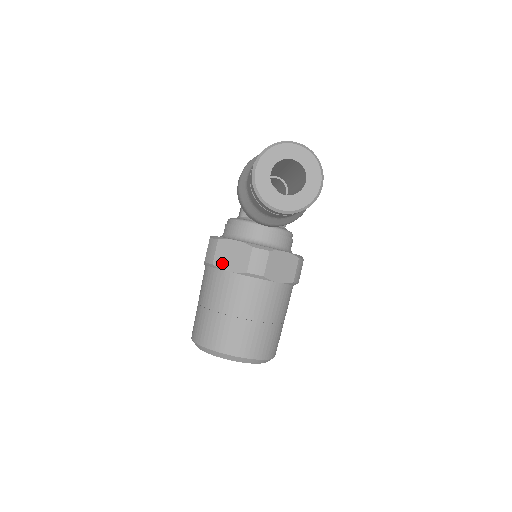
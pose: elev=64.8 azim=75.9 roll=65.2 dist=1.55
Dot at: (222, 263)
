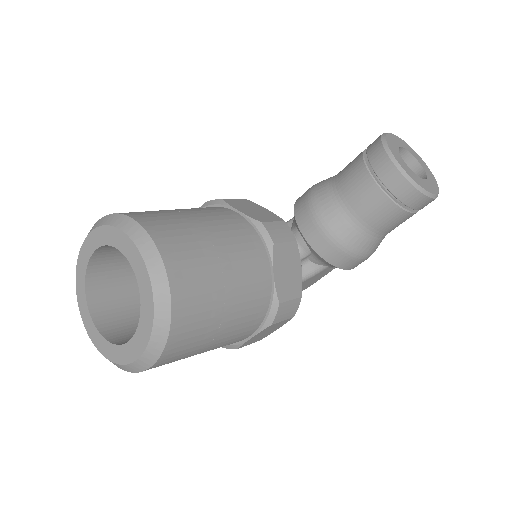
Dot at: (236, 205)
